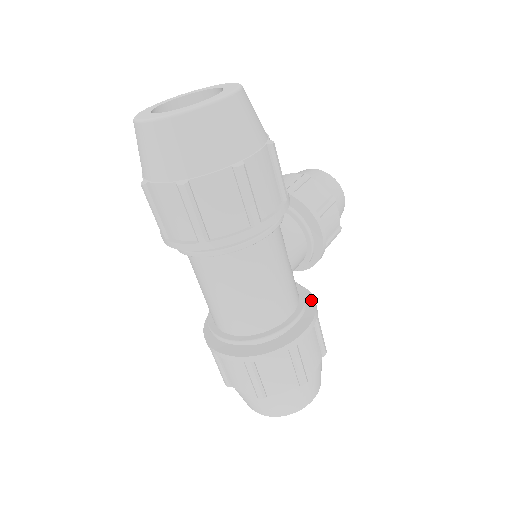
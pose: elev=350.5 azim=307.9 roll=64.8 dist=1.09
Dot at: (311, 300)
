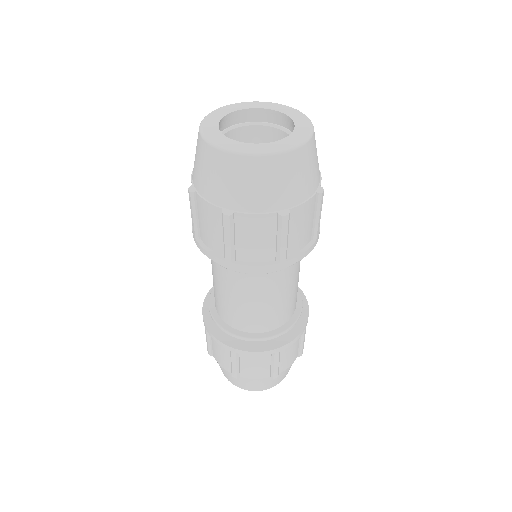
Dot at: occluded
